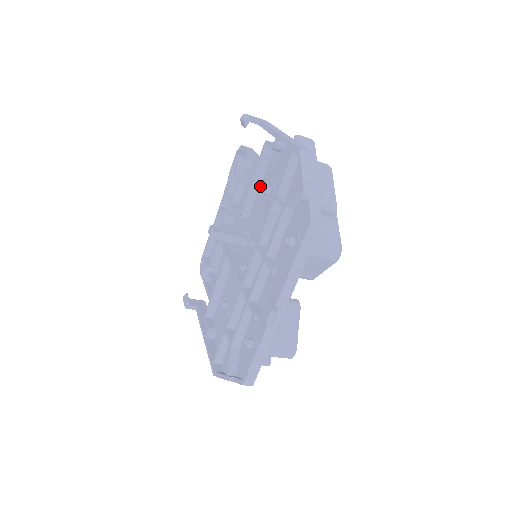
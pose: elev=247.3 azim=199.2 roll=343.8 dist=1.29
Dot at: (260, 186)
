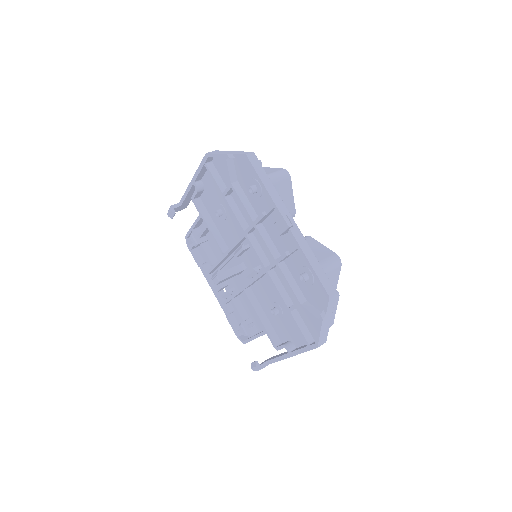
Dot at: (215, 225)
